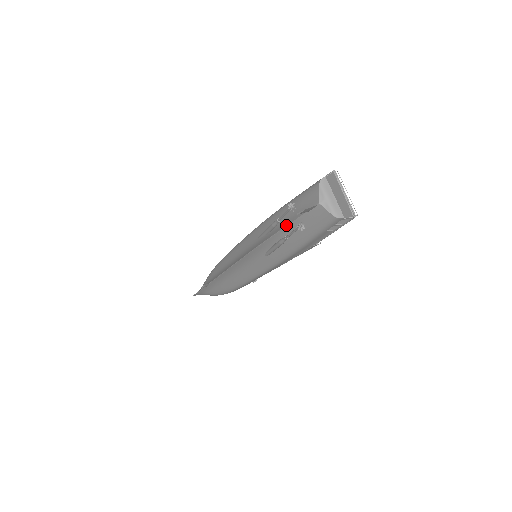
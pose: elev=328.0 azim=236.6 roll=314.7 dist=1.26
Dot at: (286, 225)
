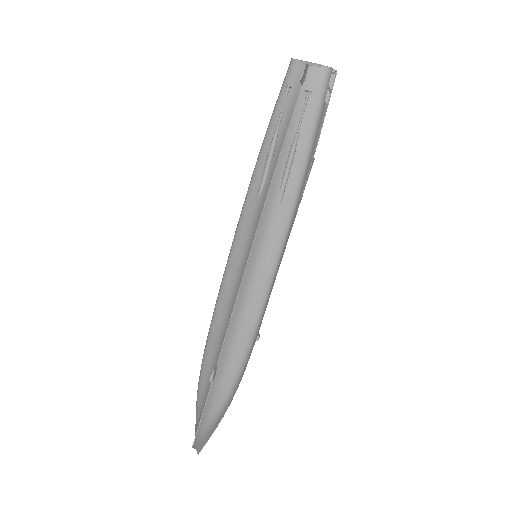
Dot at: (289, 122)
